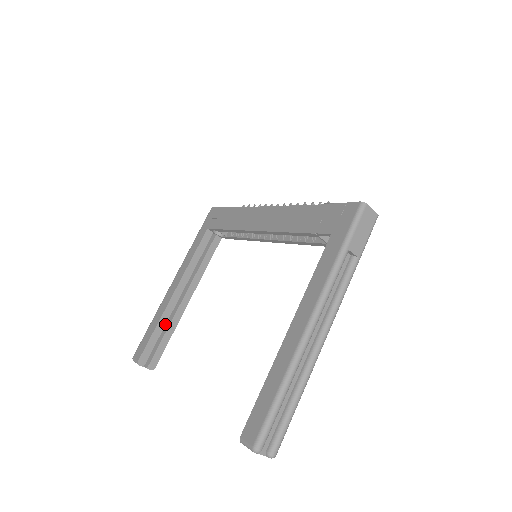
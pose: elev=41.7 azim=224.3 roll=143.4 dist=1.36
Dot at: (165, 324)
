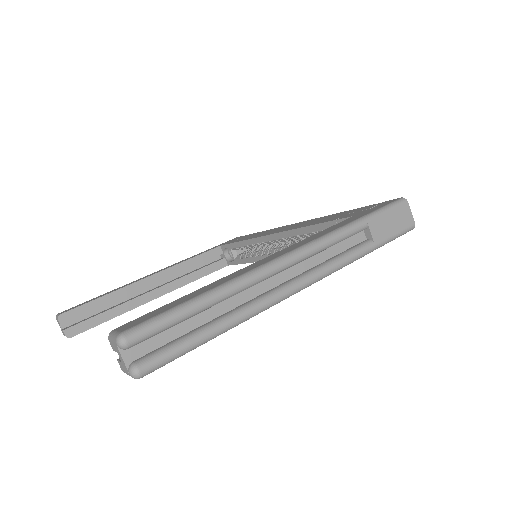
Dot at: (116, 304)
